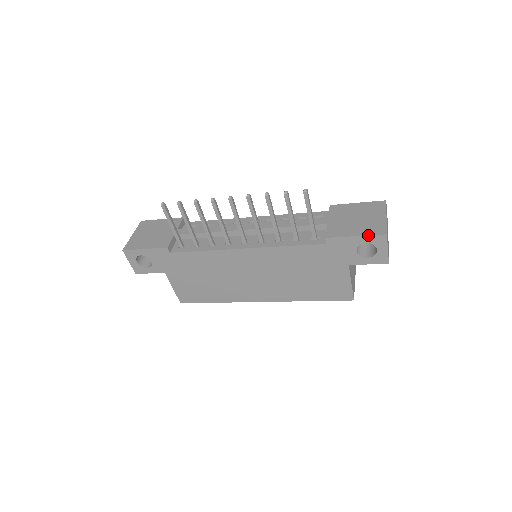
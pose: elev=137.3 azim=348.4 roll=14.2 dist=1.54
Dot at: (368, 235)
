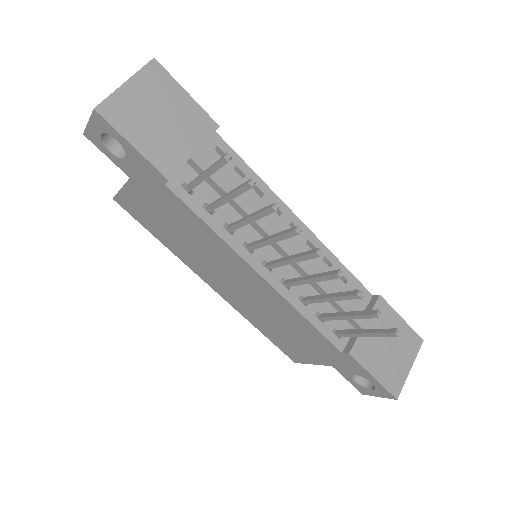
Dot at: (384, 387)
